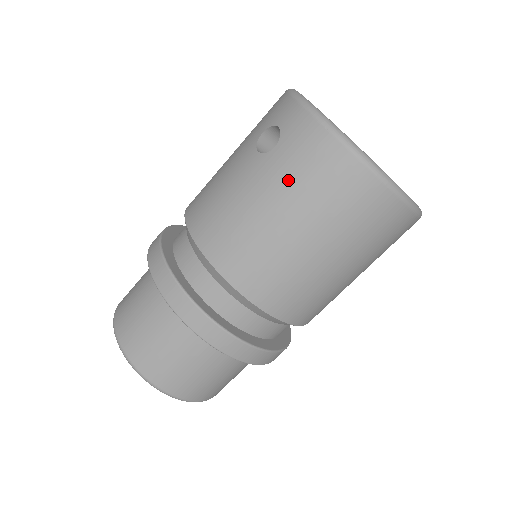
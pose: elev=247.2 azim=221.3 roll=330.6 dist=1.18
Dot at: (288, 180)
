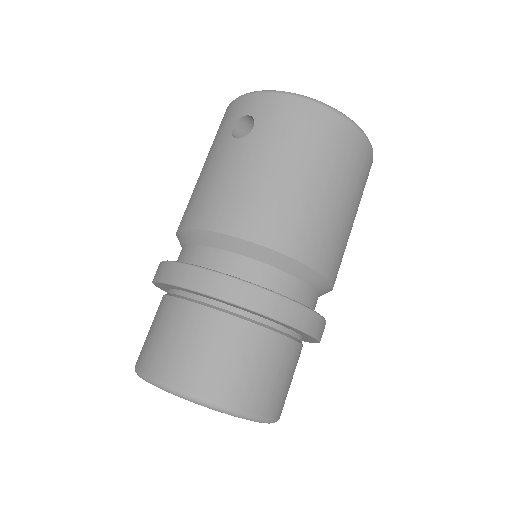
Dot at: (280, 142)
